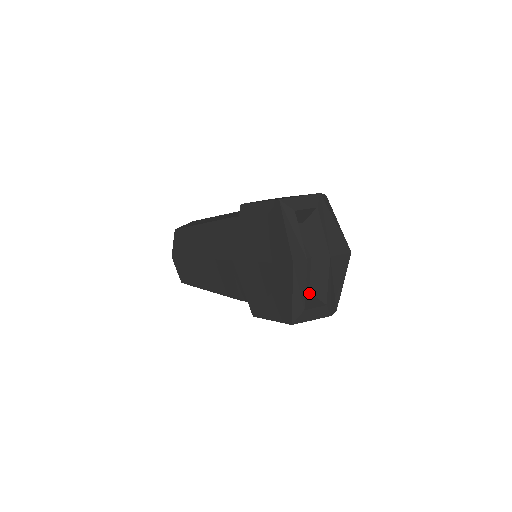
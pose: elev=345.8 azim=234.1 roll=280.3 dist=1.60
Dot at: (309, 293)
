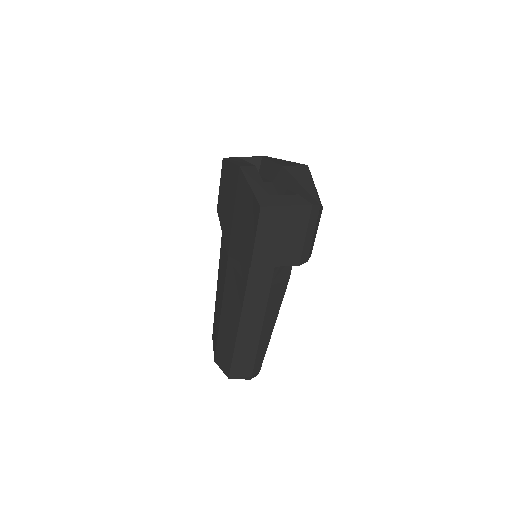
Dot at: occluded
